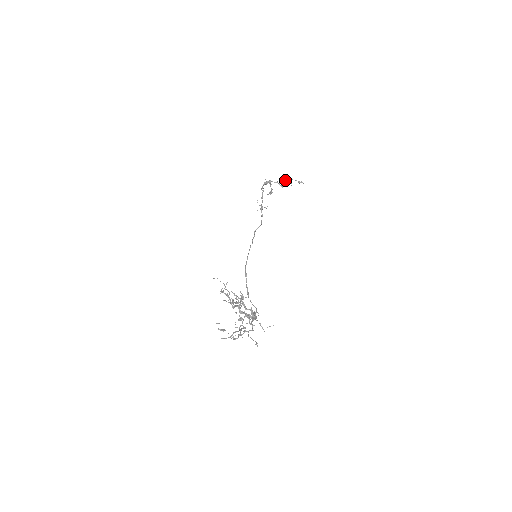
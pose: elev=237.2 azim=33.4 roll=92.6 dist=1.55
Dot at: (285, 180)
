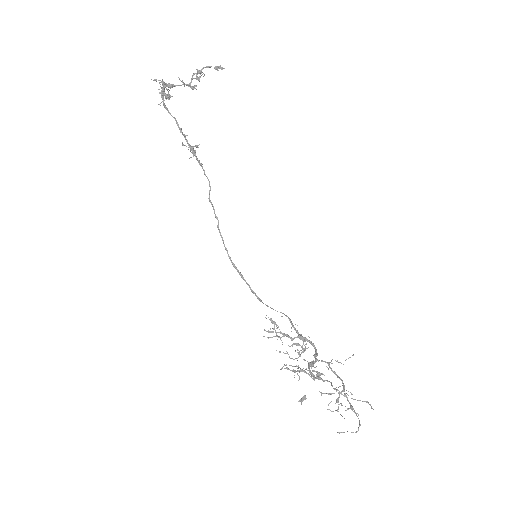
Dot at: (198, 77)
